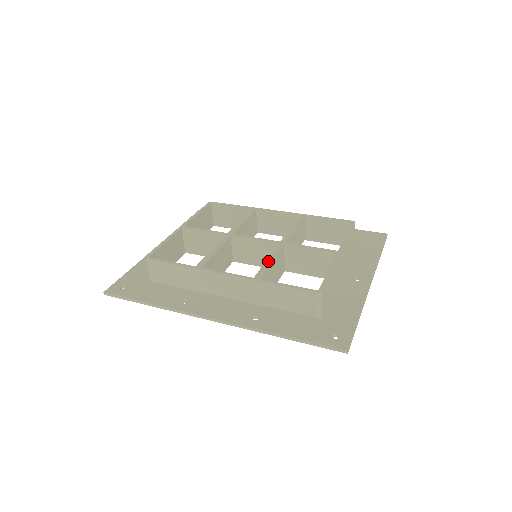
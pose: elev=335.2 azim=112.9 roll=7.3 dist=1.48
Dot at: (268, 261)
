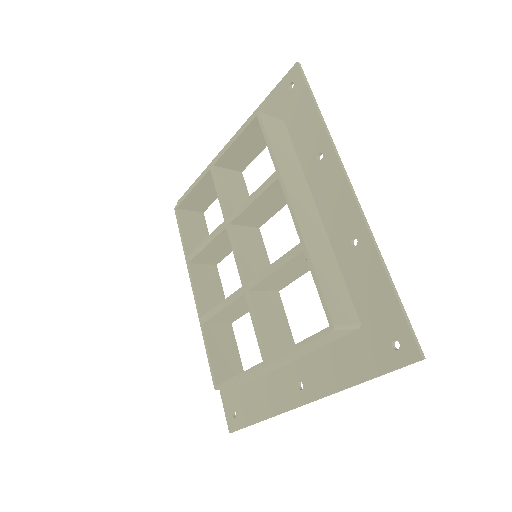
Dot at: (219, 306)
